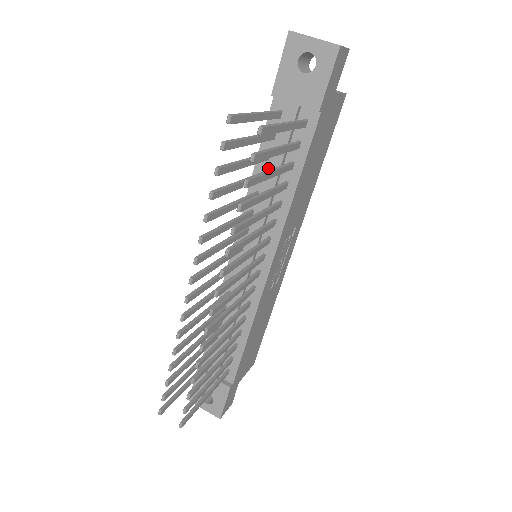
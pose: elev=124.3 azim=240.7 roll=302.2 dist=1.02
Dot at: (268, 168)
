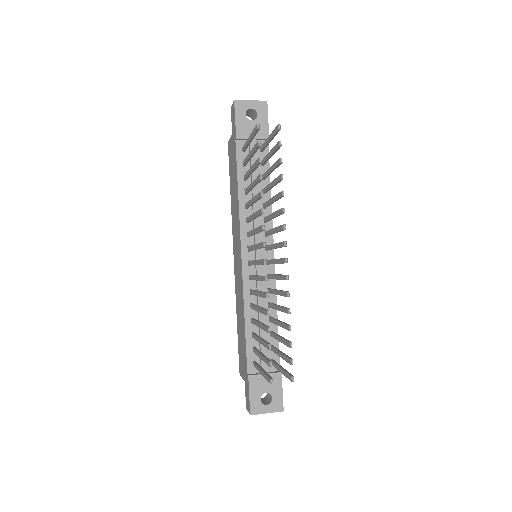
Dot at: (248, 185)
